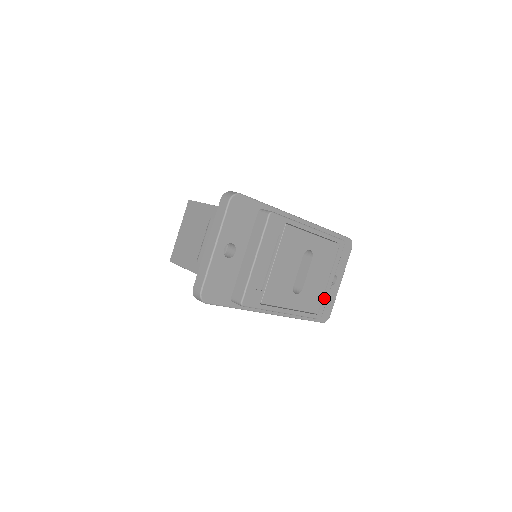
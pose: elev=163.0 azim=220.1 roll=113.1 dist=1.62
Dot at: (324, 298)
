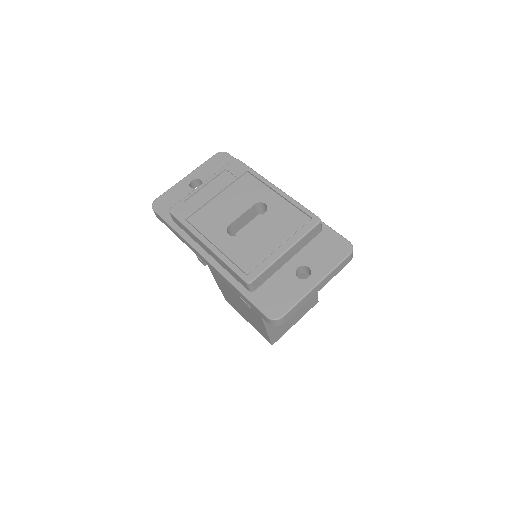
Dot at: (265, 263)
